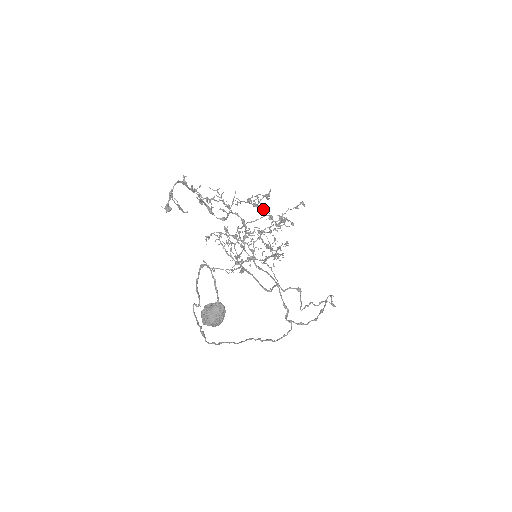
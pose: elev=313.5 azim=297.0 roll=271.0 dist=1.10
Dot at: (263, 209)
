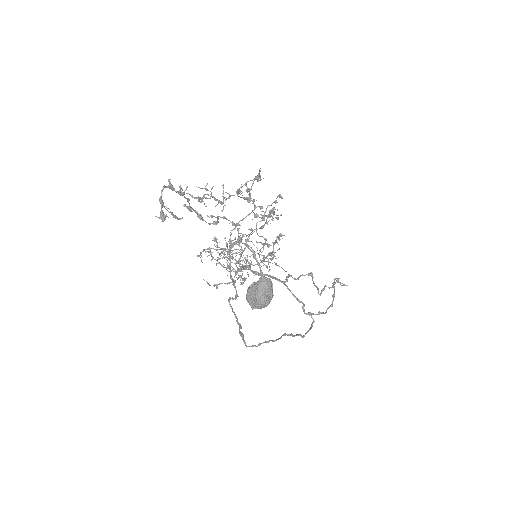
Dot at: (252, 200)
